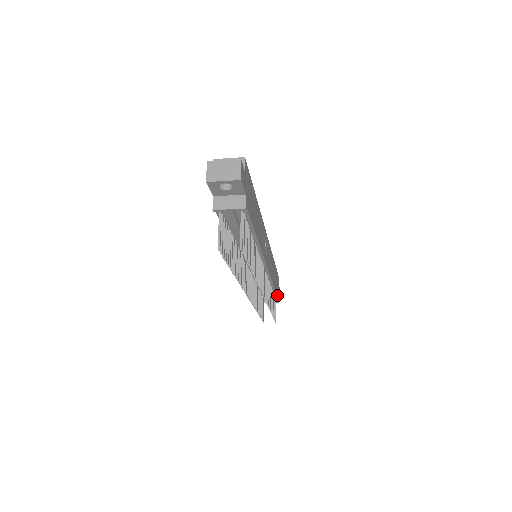
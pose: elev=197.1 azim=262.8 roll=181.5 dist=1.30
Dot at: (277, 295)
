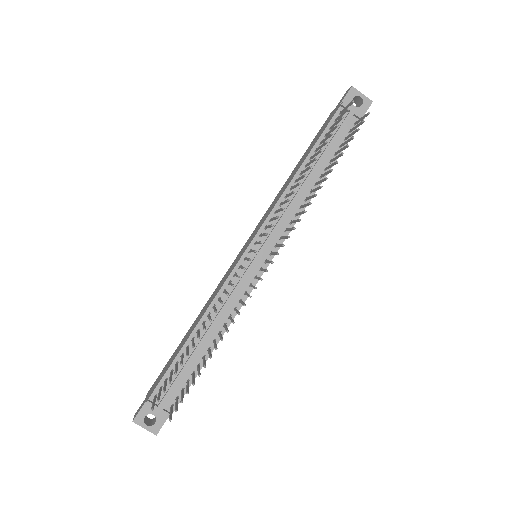
Dot at: (184, 393)
